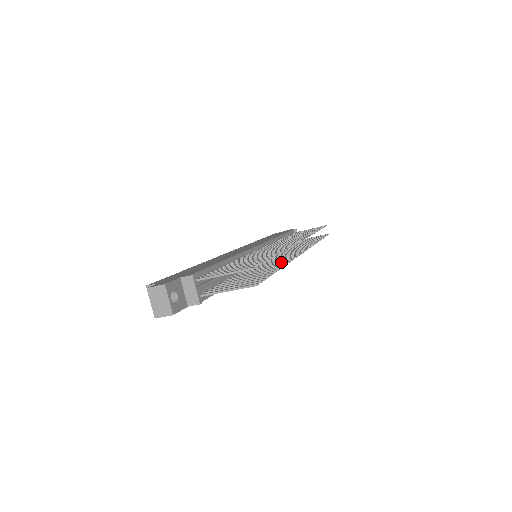
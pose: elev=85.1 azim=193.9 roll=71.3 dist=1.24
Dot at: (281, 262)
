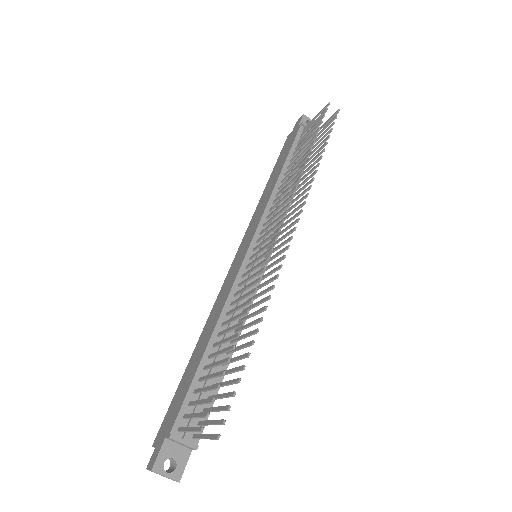
Dot at: (262, 302)
